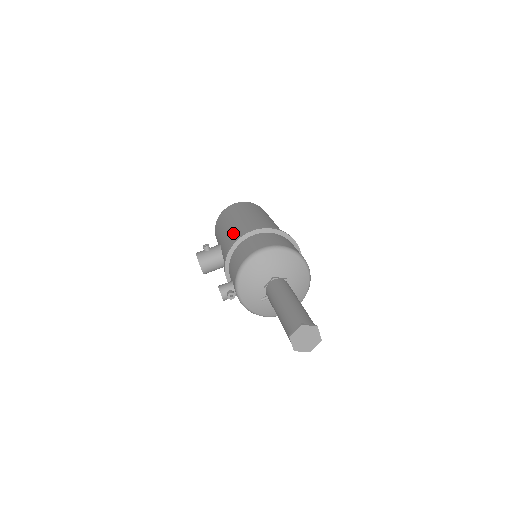
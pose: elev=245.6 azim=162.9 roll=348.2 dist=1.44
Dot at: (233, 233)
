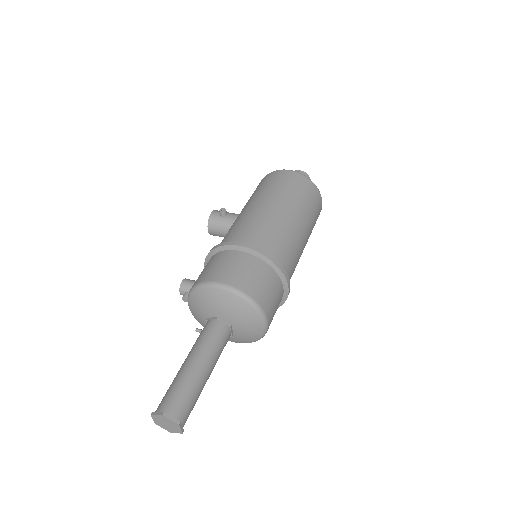
Dot at: (239, 224)
